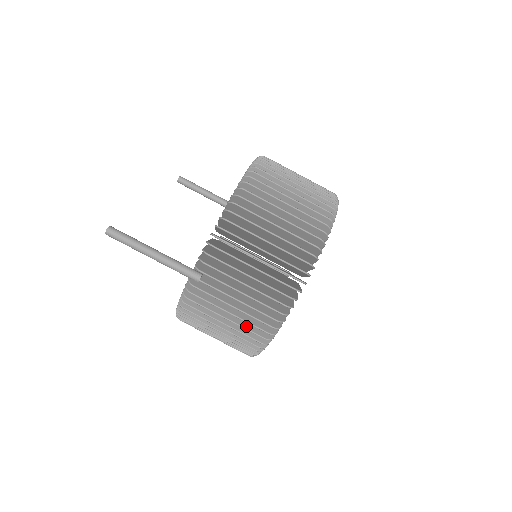
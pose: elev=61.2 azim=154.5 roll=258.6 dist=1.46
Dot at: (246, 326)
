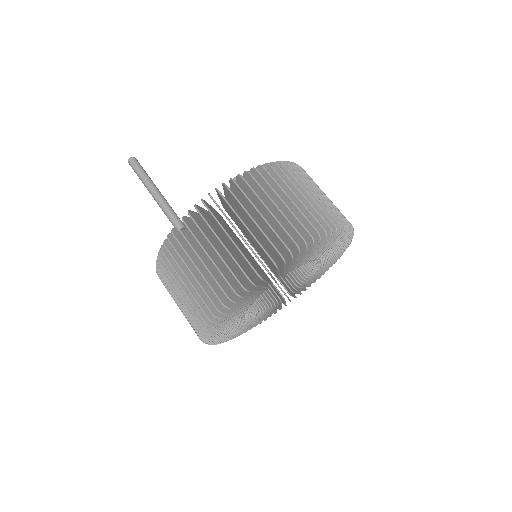
Dot at: (202, 294)
